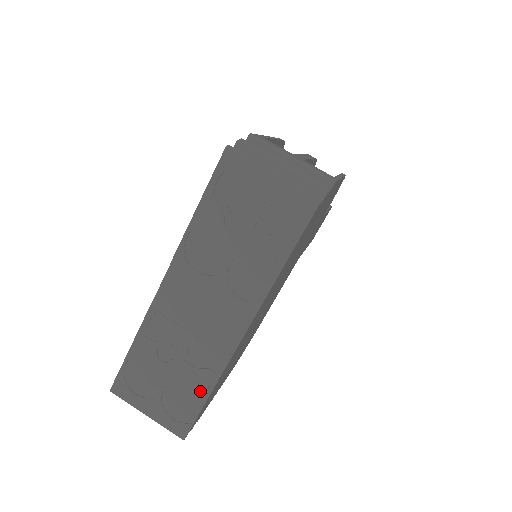
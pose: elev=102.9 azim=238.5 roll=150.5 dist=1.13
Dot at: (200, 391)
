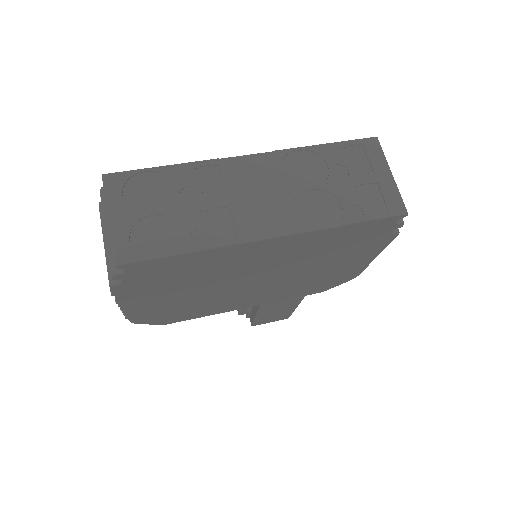
Dot at: (183, 243)
